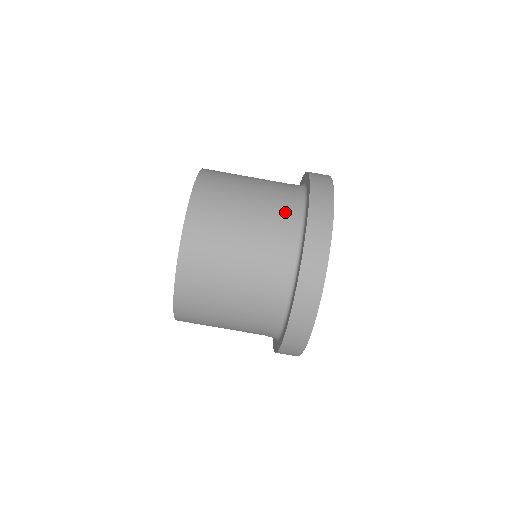
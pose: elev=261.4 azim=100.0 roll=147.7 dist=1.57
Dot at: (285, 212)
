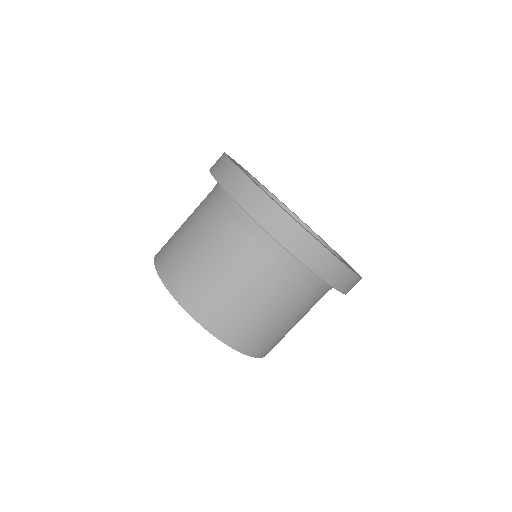
Dot at: (227, 220)
